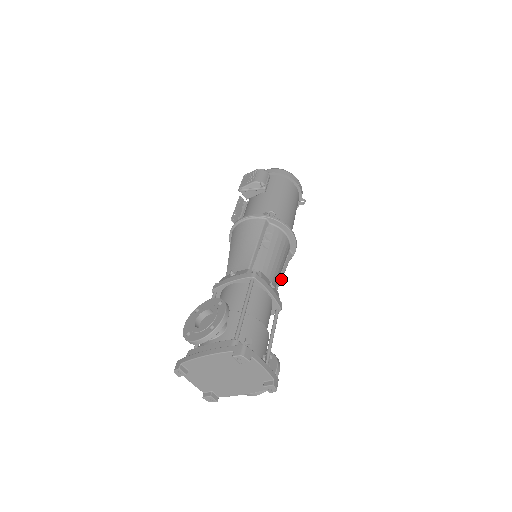
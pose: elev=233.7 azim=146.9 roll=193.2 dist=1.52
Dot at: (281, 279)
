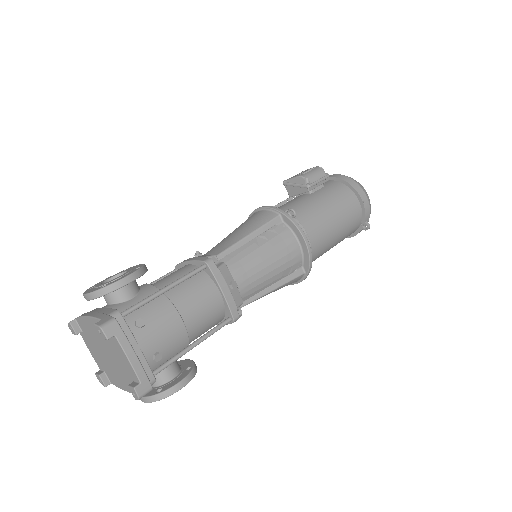
Dot at: (267, 292)
